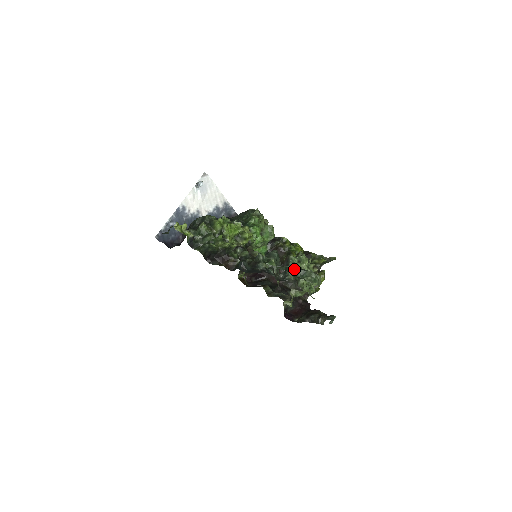
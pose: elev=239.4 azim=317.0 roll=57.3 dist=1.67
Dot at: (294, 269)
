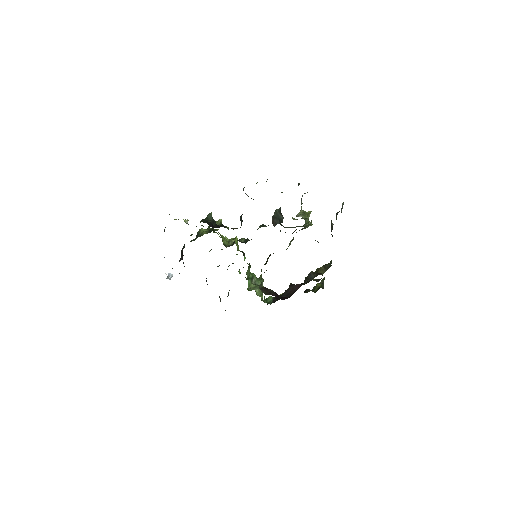
Dot at: occluded
